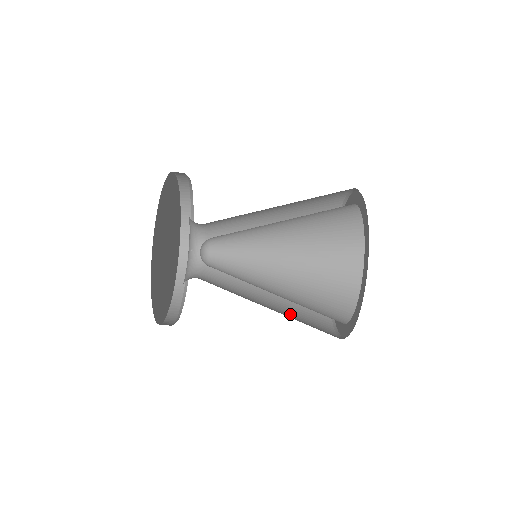
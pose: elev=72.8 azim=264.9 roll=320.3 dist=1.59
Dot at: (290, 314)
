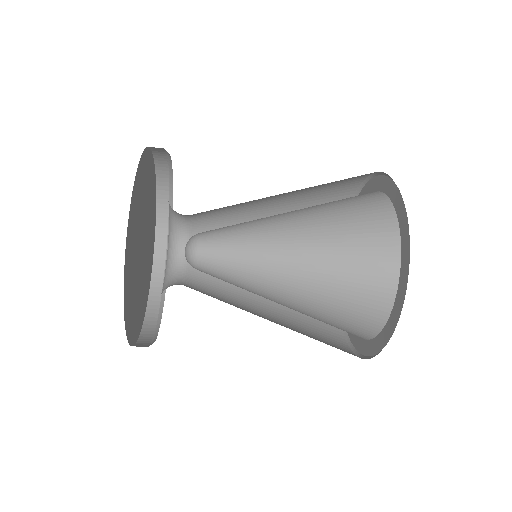
Dot at: (292, 310)
